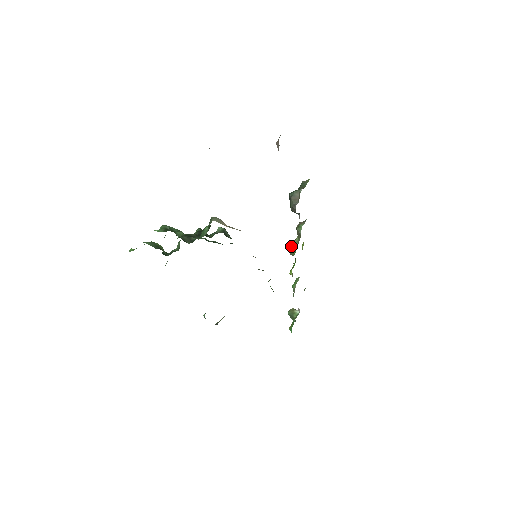
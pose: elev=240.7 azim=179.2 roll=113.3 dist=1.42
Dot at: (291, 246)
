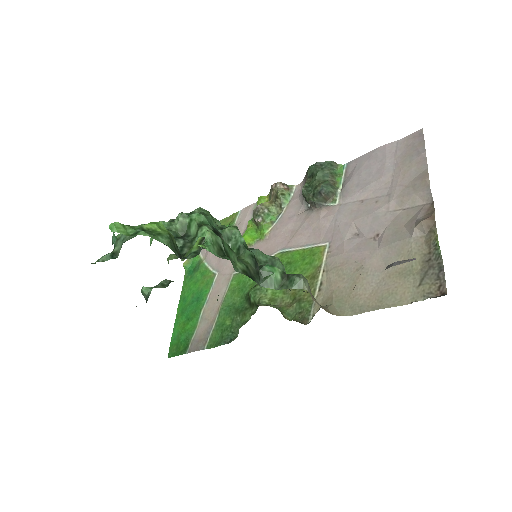
Dot at: (264, 215)
